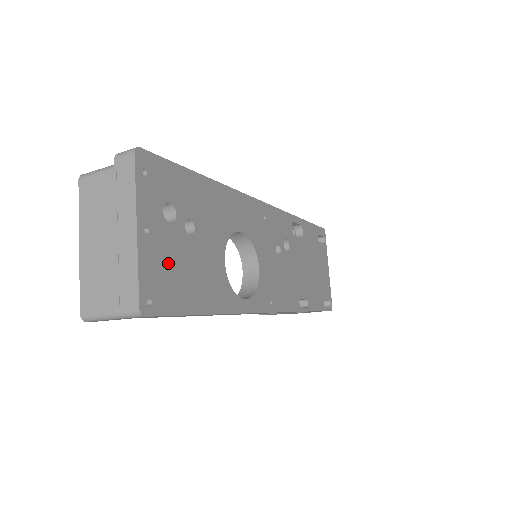
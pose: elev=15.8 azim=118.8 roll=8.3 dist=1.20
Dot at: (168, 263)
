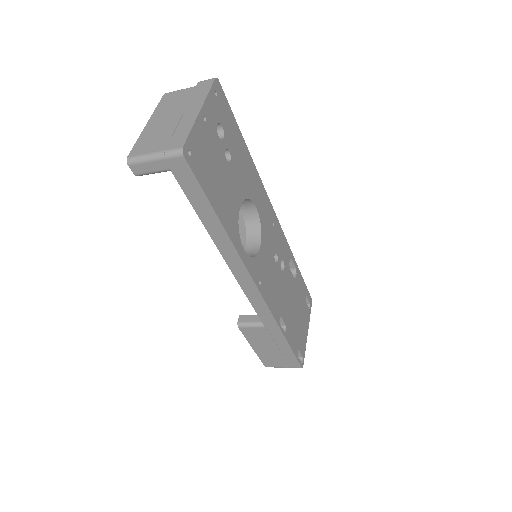
Dot at: (208, 152)
